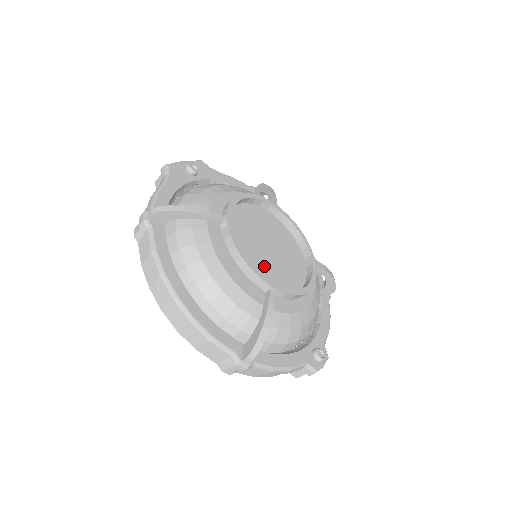
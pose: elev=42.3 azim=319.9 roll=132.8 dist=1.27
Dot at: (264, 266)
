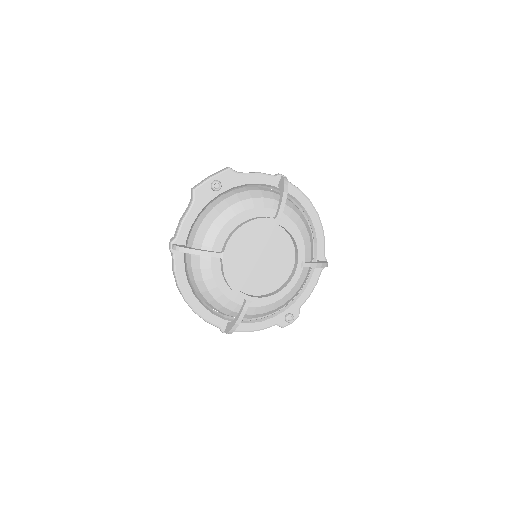
Dot at: (254, 274)
